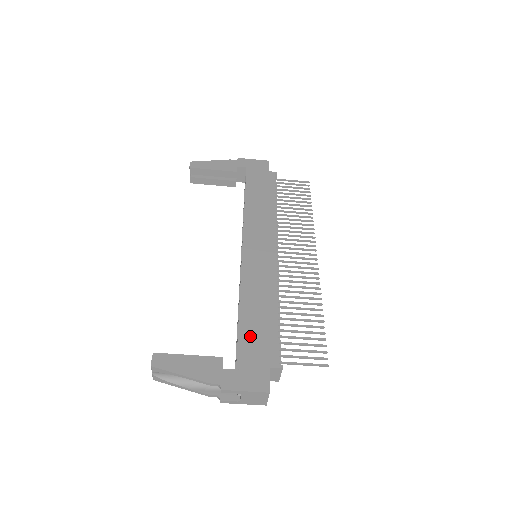
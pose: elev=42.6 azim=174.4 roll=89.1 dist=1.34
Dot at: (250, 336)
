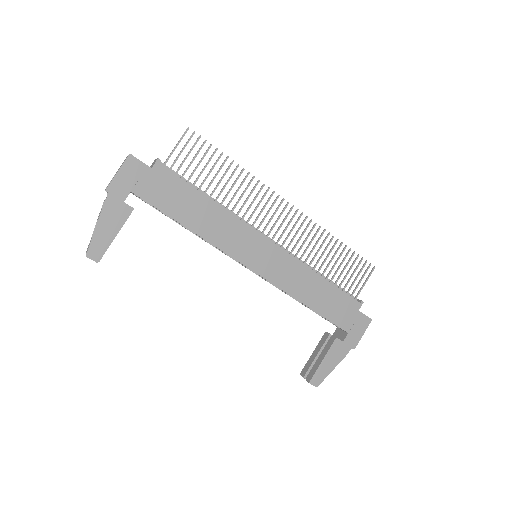
Dot at: (332, 311)
